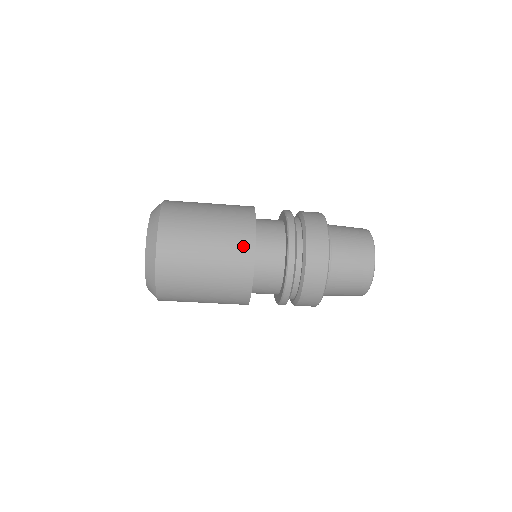
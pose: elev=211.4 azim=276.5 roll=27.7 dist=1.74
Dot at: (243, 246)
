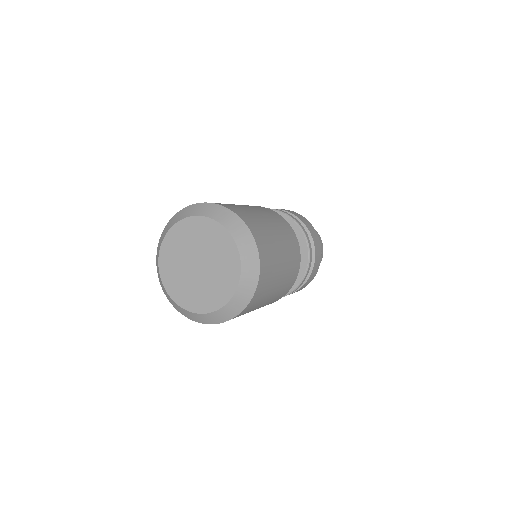
Dot at: (286, 226)
